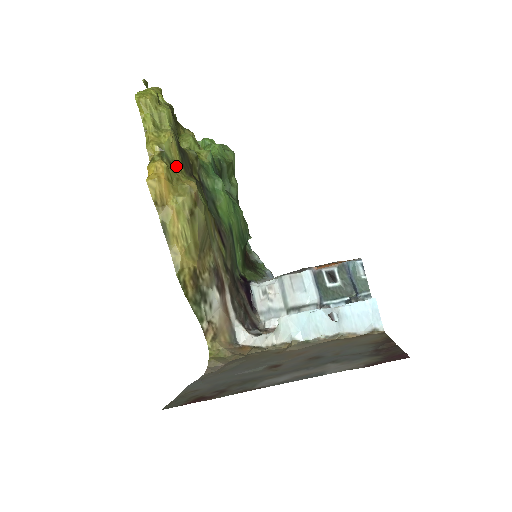
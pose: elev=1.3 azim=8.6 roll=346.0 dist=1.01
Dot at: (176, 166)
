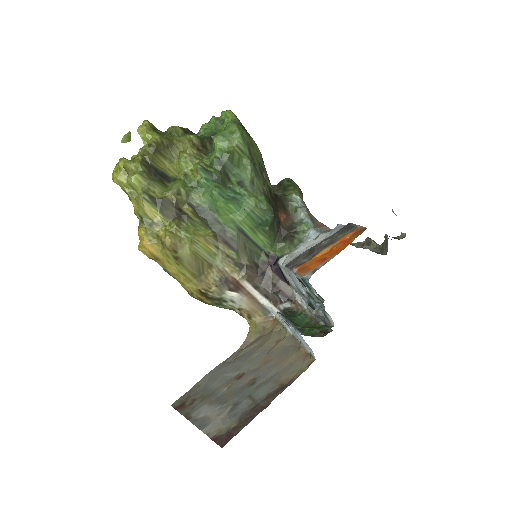
Dot at: (155, 223)
